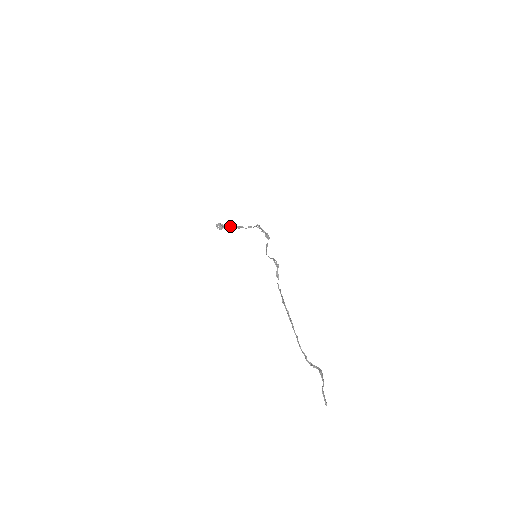
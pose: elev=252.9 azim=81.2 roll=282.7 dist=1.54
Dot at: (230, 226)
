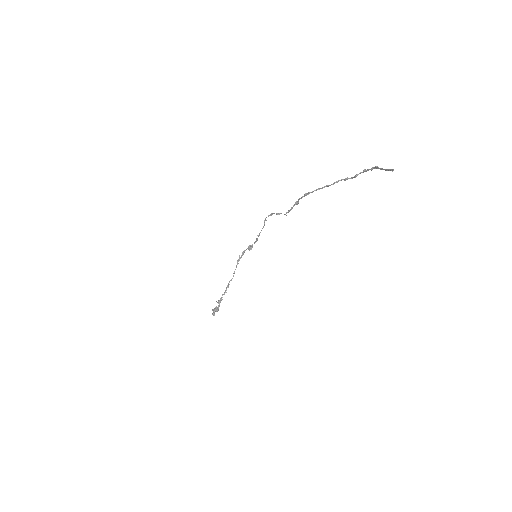
Dot at: occluded
